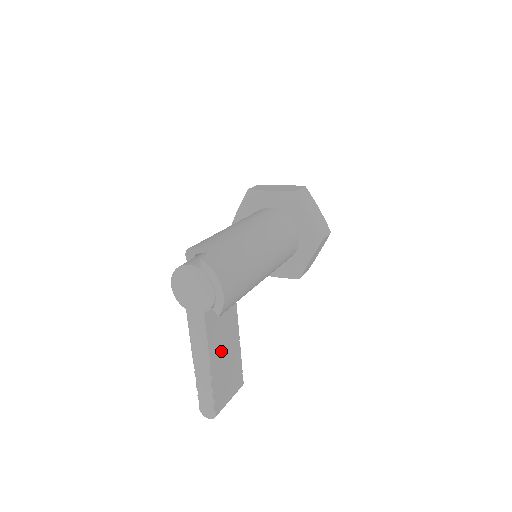
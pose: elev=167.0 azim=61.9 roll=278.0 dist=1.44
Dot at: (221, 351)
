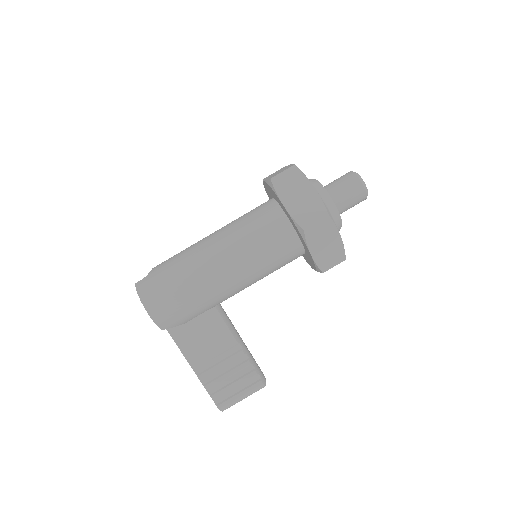
Dot at: (206, 354)
